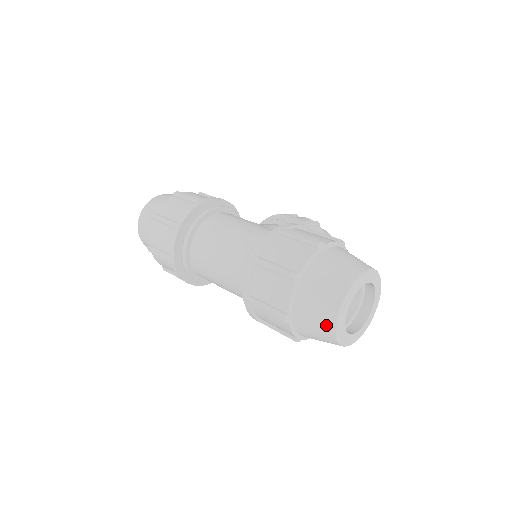
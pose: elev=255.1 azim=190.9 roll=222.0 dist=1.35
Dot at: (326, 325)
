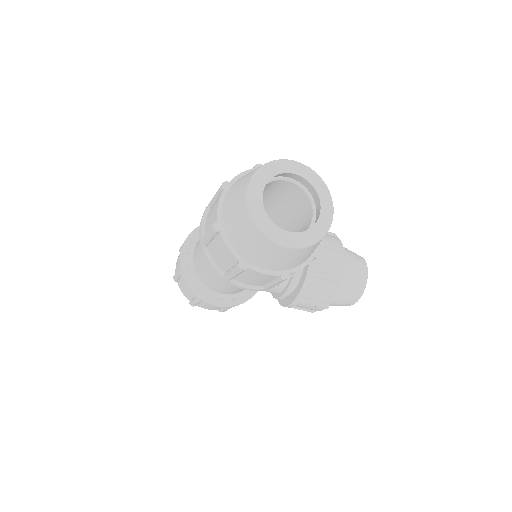
Dot at: (241, 209)
